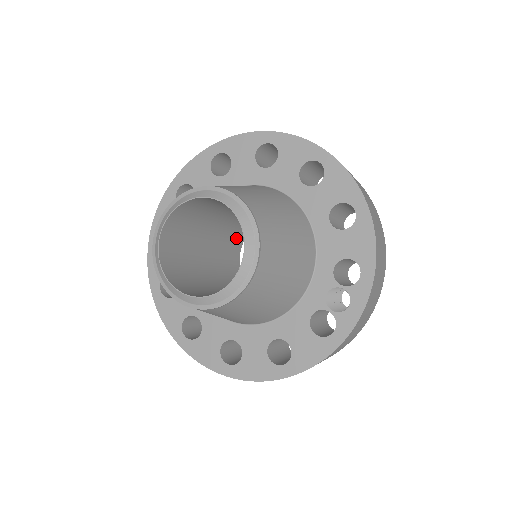
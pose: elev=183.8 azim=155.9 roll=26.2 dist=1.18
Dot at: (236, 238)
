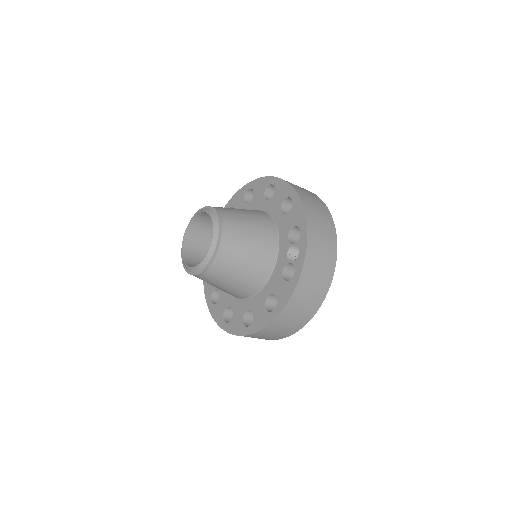
Dot at: occluded
